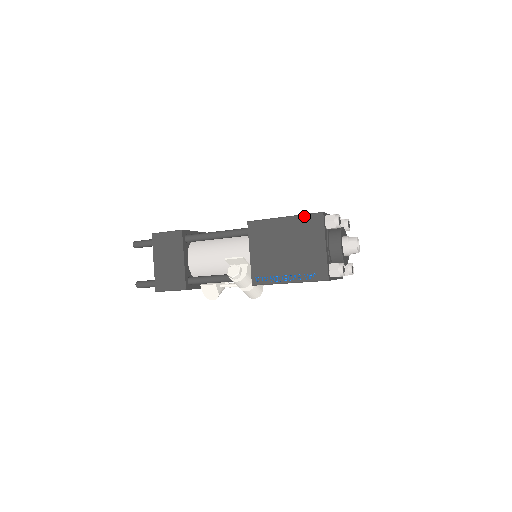
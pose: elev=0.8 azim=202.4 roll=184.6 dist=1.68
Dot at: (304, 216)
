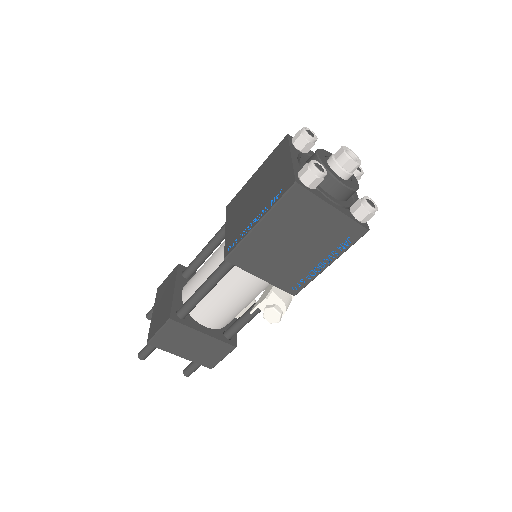
Dot at: (279, 204)
